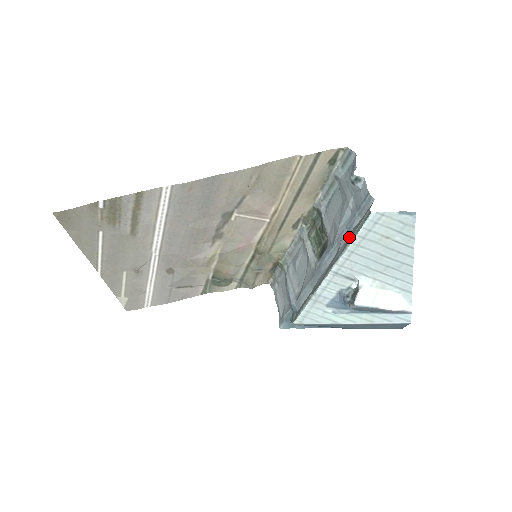
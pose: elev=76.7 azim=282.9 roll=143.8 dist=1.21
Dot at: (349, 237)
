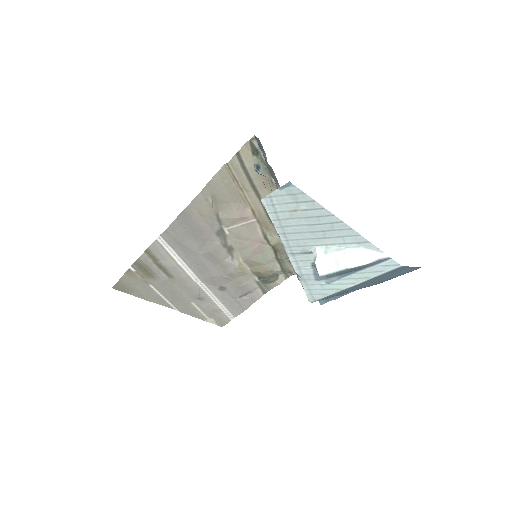
Dot at: occluded
